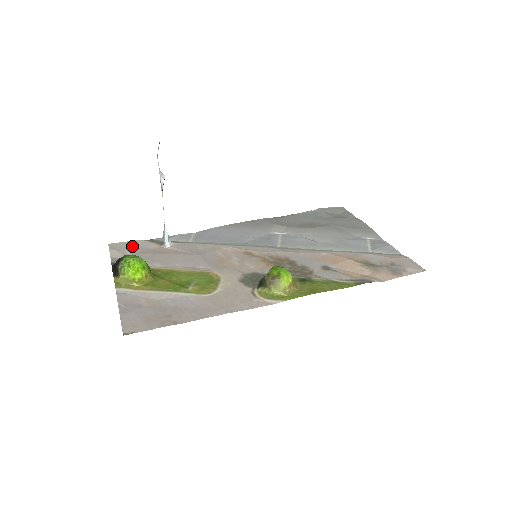
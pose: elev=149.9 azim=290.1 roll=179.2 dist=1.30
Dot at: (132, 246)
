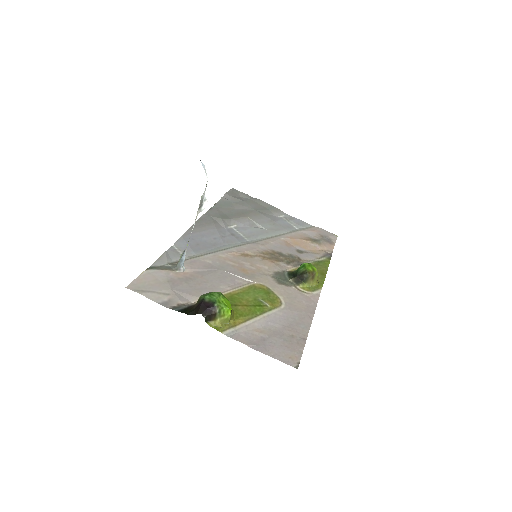
Dot at: (153, 281)
